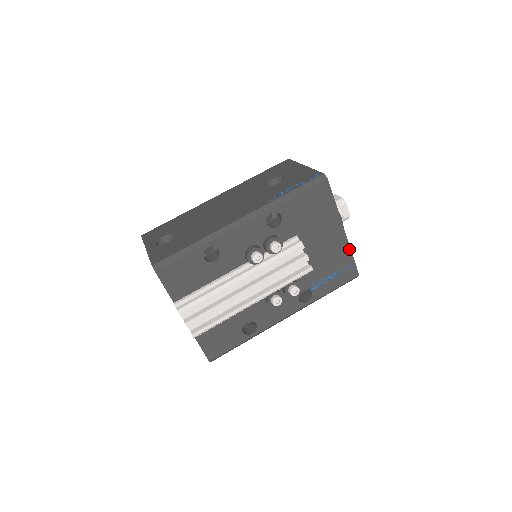
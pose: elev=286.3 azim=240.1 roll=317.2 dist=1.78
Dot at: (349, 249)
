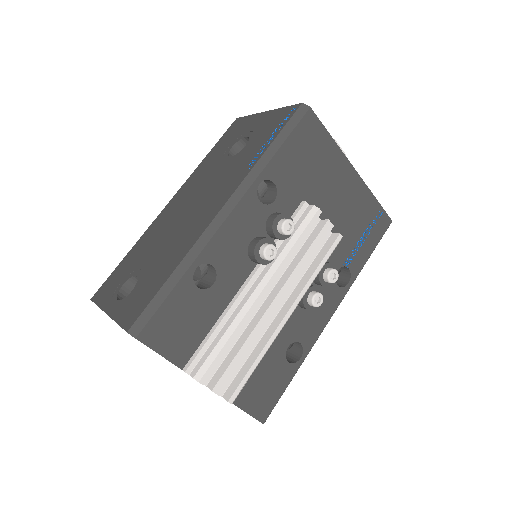
Dot at: (369, 193)
